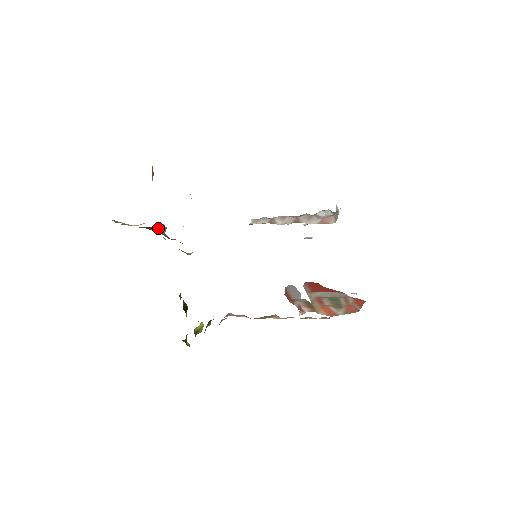
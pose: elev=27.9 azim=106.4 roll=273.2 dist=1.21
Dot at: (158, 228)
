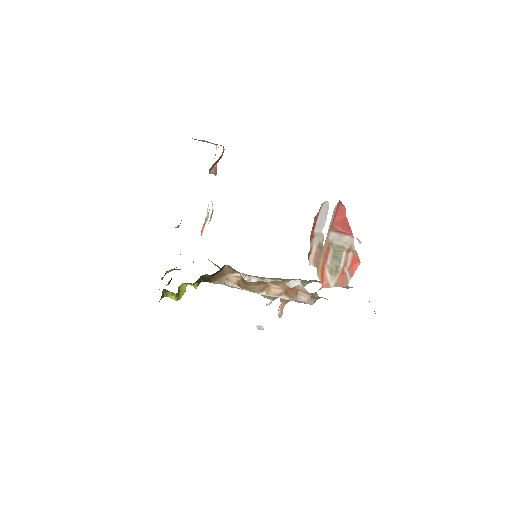
Dot at: occluded
